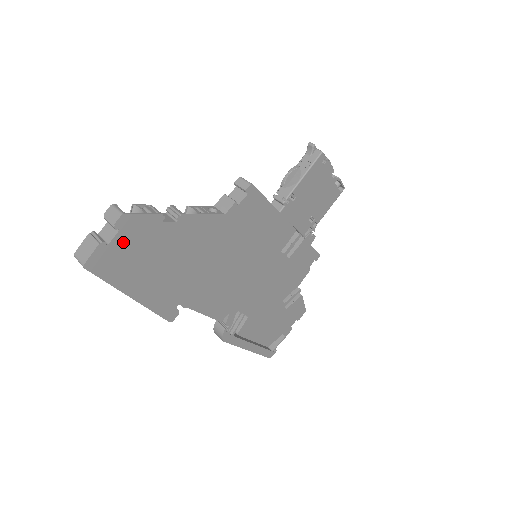
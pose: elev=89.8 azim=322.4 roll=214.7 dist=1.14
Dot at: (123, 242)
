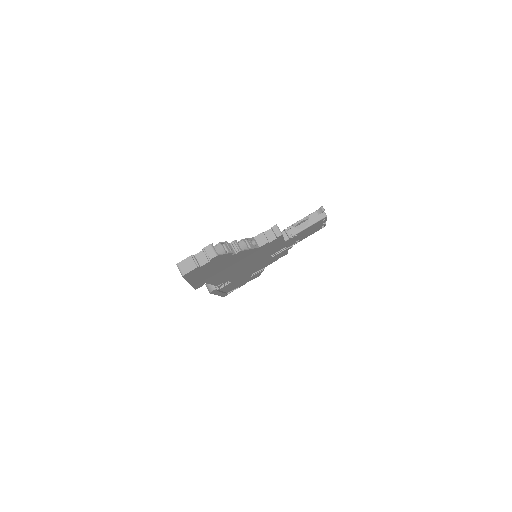
Dot at: (207, 265)
